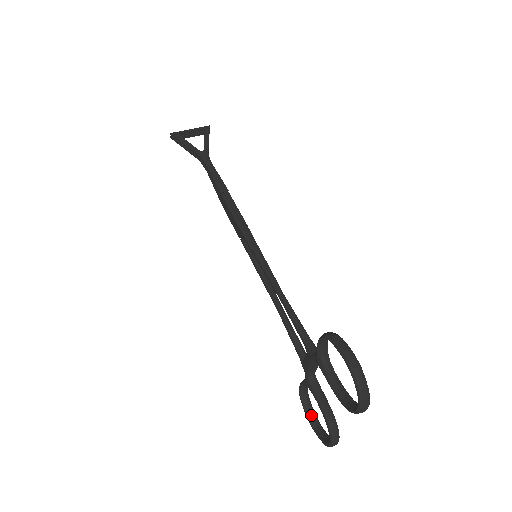
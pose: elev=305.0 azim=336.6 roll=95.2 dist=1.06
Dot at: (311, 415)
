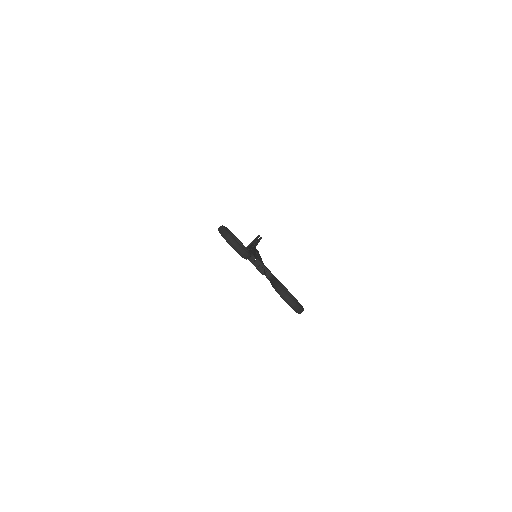
Dot at: occluded
